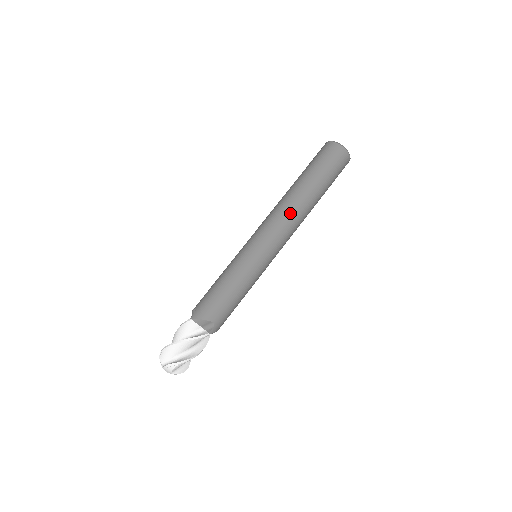
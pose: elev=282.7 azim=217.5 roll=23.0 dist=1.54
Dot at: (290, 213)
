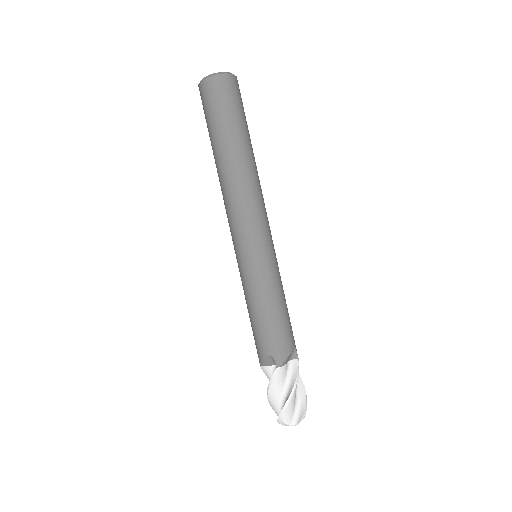
Dot at: (227, 194)
